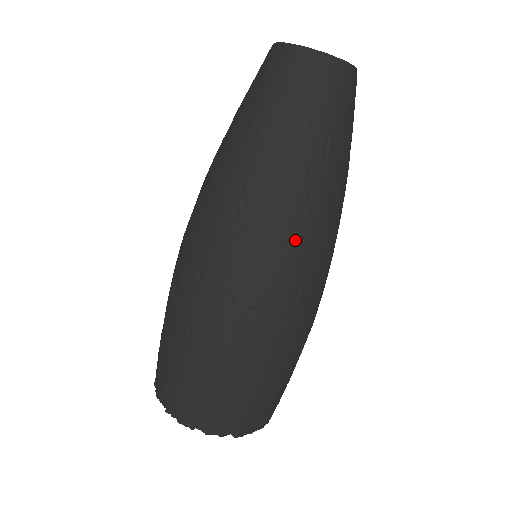
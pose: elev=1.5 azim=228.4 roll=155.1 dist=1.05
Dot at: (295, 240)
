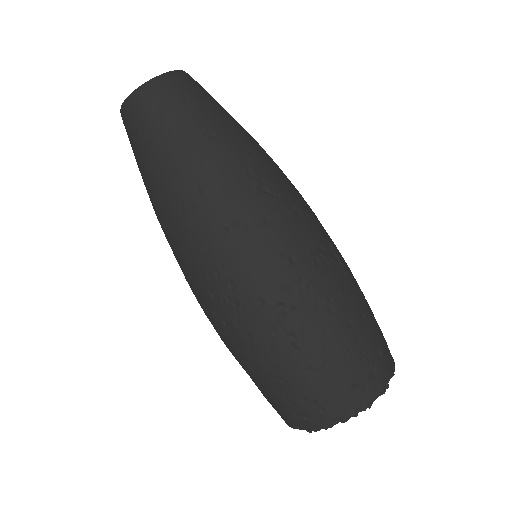
Dot at: (292, 184)
